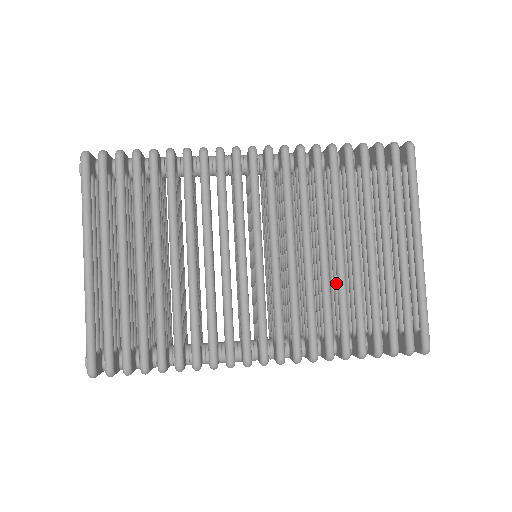
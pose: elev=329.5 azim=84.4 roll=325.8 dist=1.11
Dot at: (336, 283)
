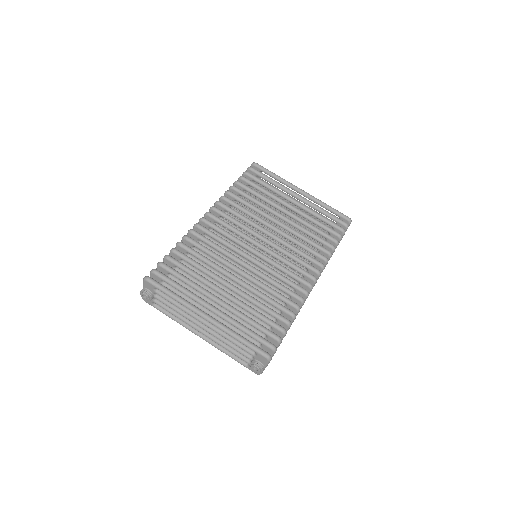
Dot at: occluded
